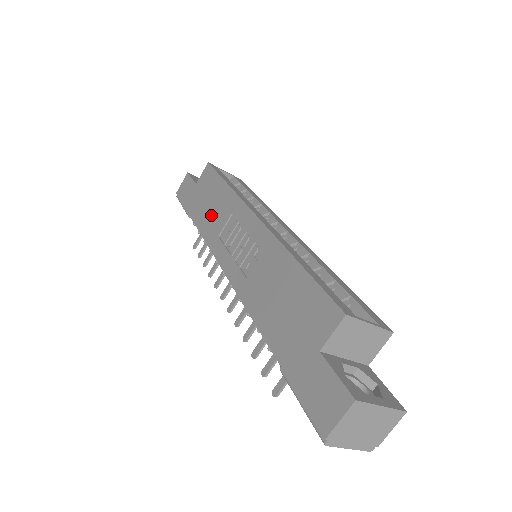
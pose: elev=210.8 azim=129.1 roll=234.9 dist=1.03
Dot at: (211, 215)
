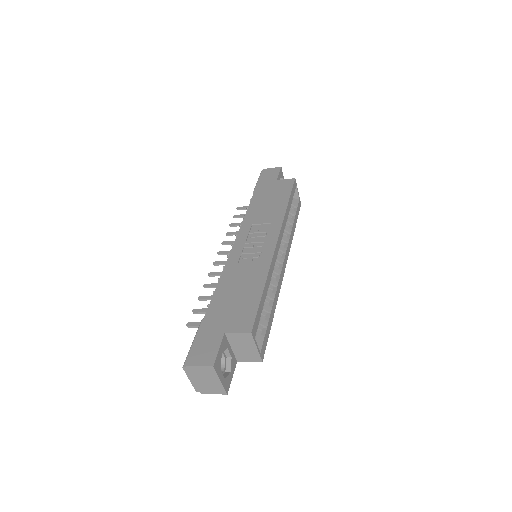
Dot at: (262, 209)
